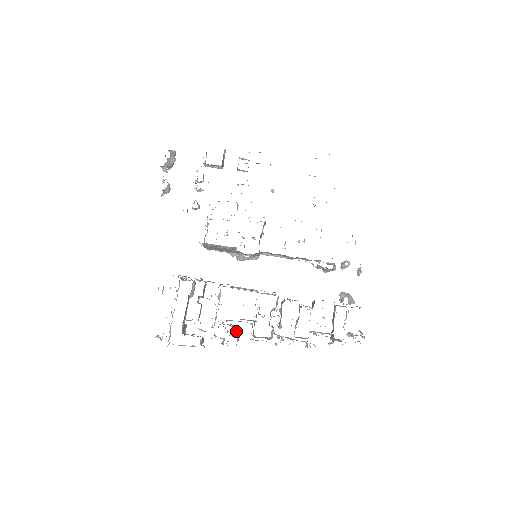
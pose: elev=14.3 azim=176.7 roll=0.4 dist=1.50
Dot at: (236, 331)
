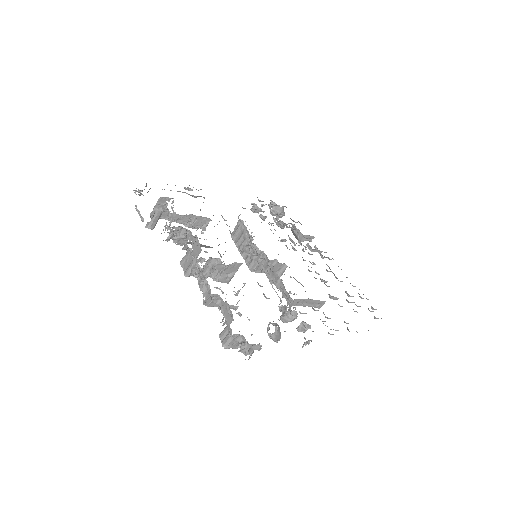
Dot at: (183, 238)
